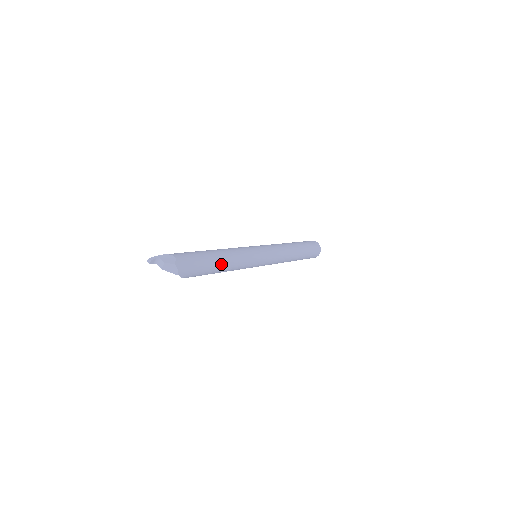
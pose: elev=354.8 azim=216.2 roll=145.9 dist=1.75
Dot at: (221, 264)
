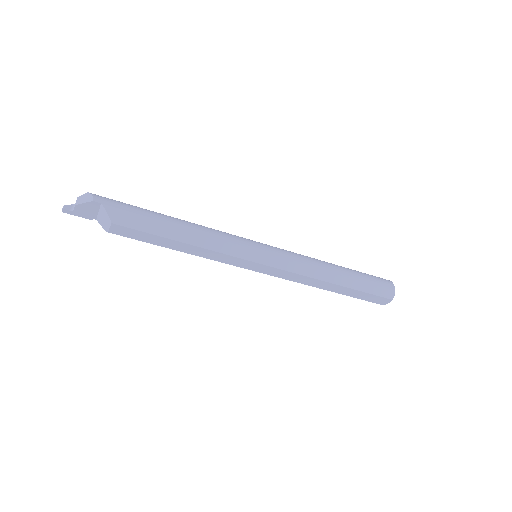
Dot at: (173, 220)
